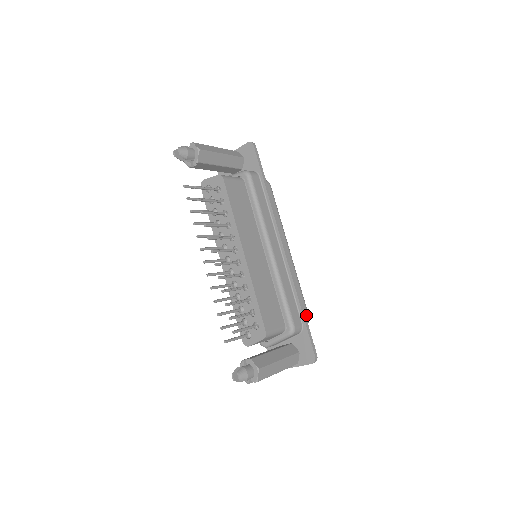
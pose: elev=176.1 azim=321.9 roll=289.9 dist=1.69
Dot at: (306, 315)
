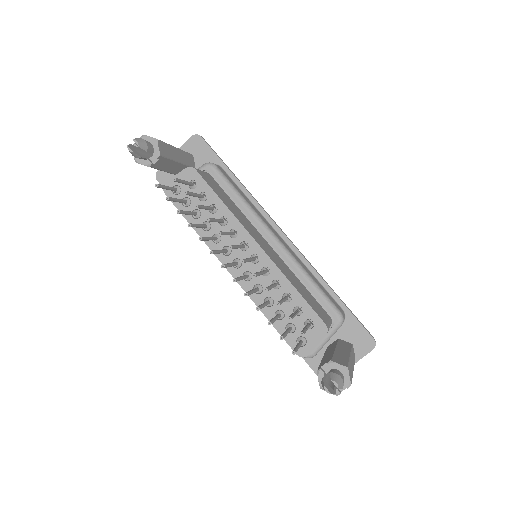
Dot at: occluded
